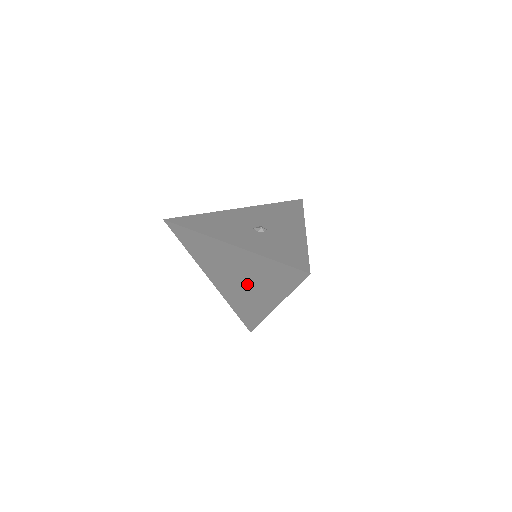
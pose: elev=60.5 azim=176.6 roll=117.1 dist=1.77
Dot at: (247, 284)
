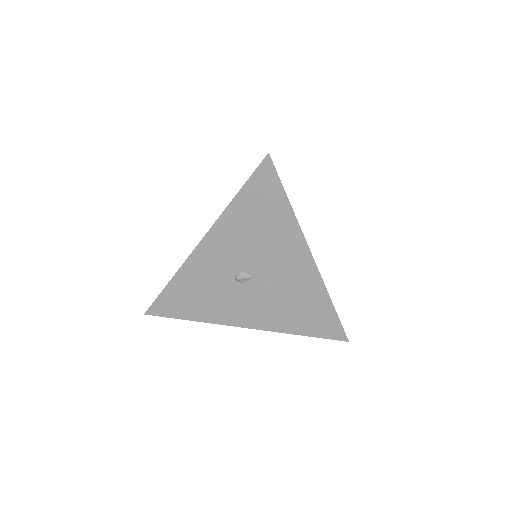
Dot at: occluded
